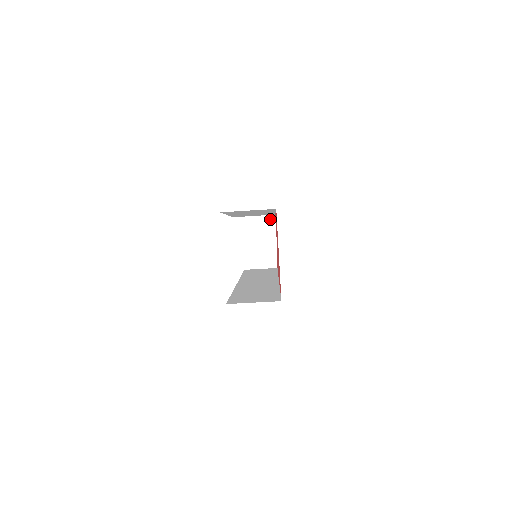
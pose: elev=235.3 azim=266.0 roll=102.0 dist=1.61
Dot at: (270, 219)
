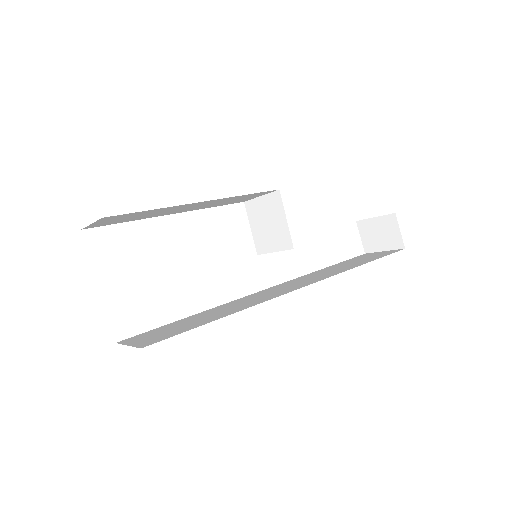
Dot at: (276, 197)
